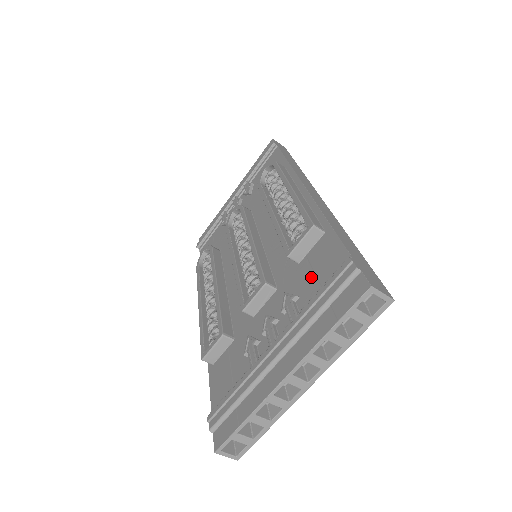
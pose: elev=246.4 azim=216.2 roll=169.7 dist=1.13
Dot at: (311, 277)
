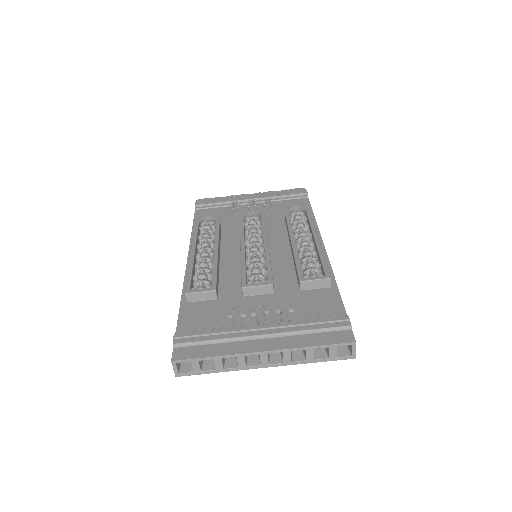
Dot at: (309, 306)
